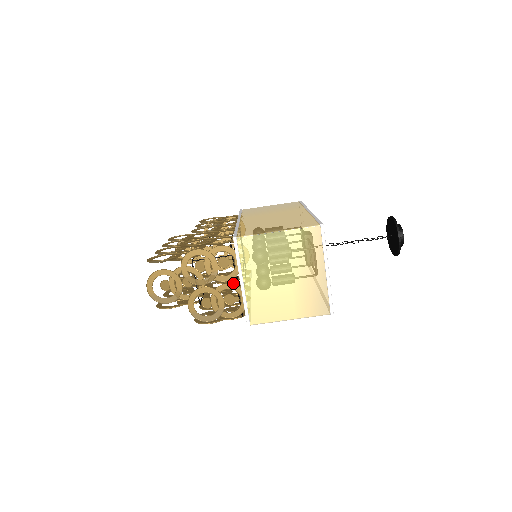
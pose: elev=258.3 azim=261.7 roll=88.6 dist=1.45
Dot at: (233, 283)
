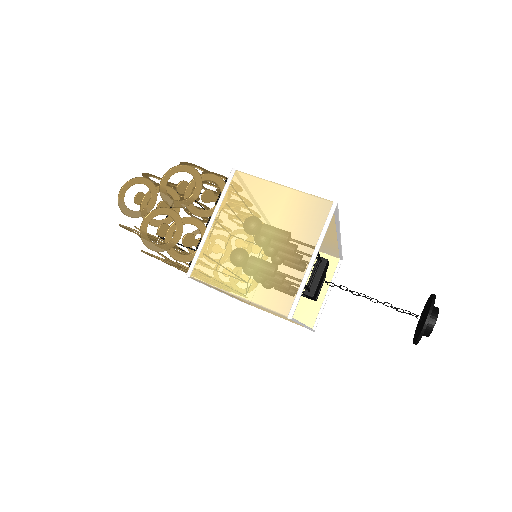
Dot at: occluded
